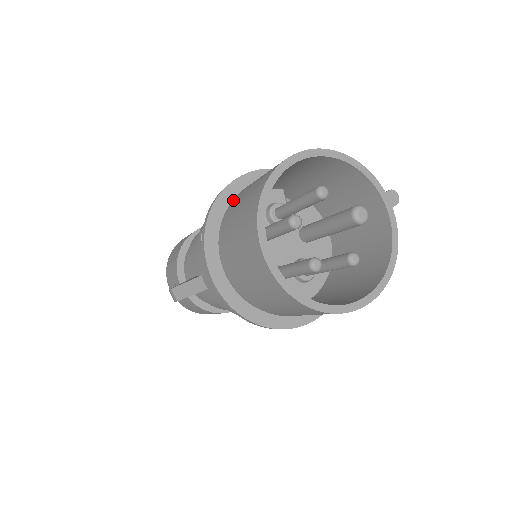
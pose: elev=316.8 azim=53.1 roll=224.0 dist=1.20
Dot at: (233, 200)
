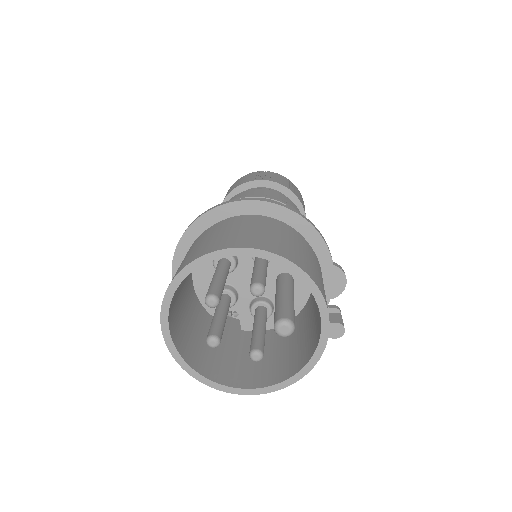
Dot at: (216, 224)
